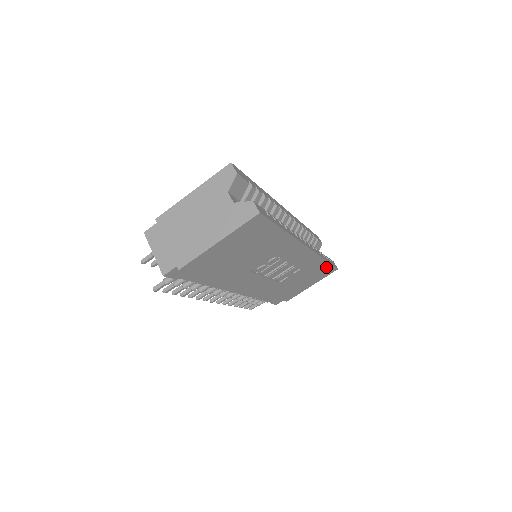
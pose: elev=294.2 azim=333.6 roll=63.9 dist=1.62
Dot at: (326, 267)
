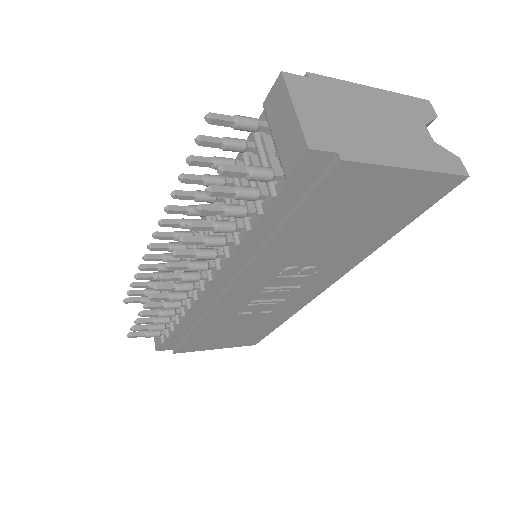
Dot at: (264, 332)
